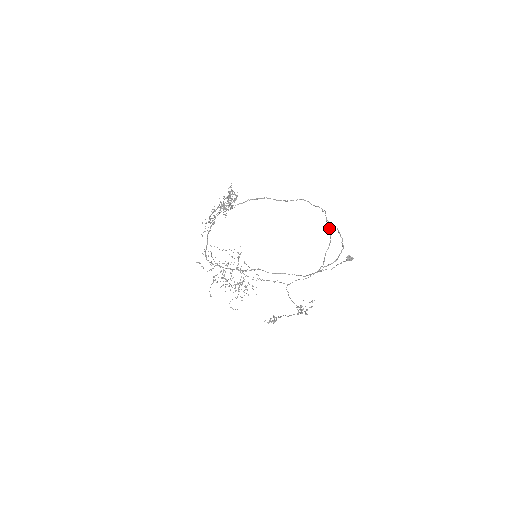
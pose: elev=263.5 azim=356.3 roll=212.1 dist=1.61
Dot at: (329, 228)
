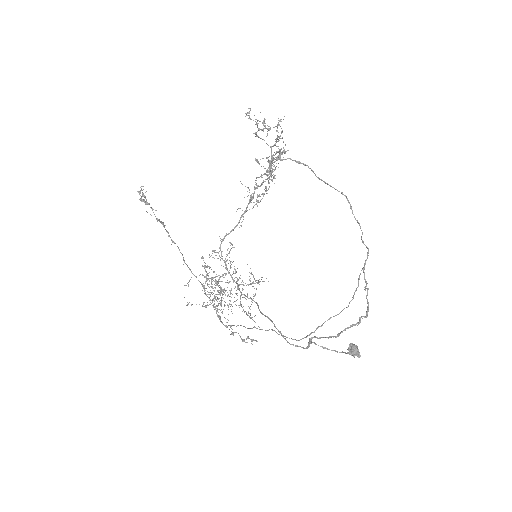
Dot at: occluded
